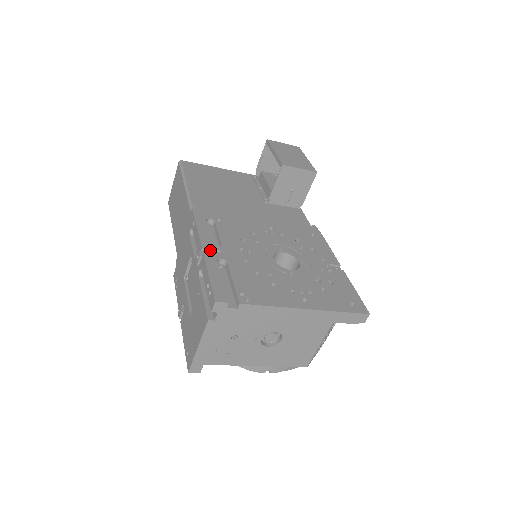
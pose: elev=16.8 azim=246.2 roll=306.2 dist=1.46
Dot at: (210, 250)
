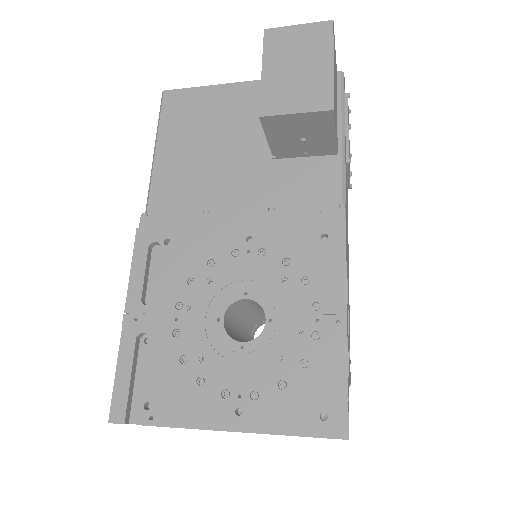
Dot at: (137, 313)
